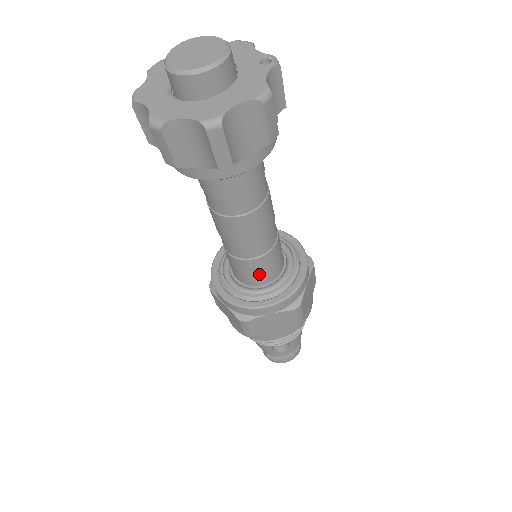
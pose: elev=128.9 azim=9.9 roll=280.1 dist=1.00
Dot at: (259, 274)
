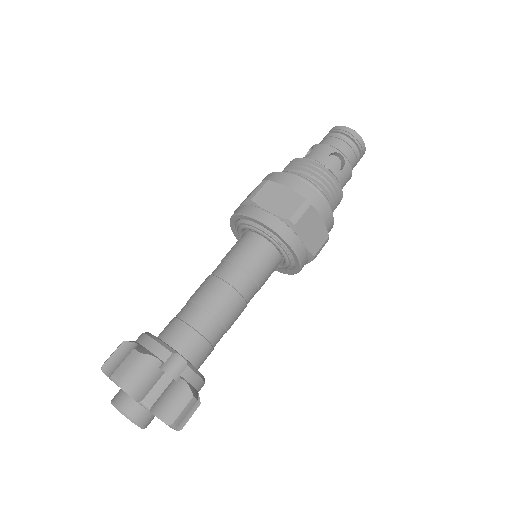
Dot at: occluded
